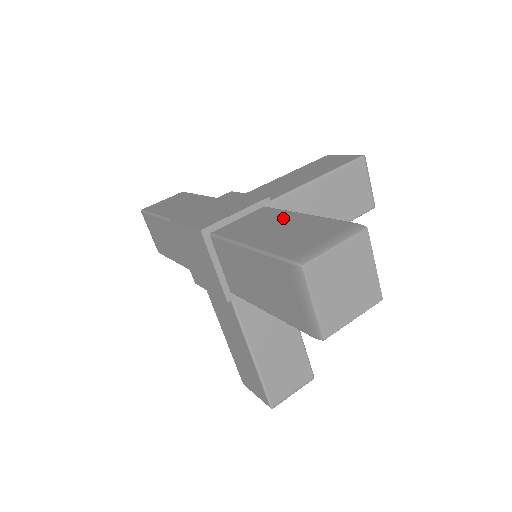
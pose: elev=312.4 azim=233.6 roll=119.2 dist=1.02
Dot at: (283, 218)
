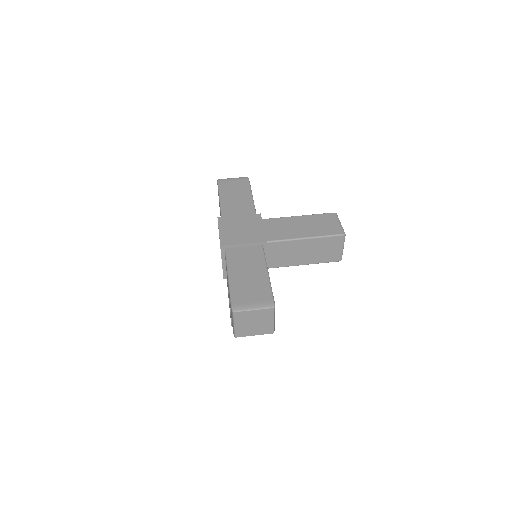
Dot at: (258, 267)
